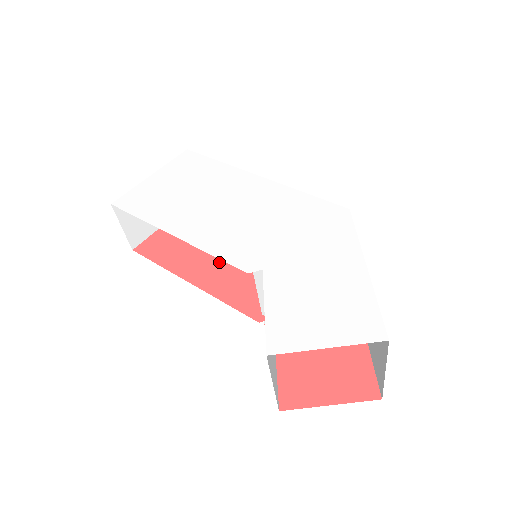
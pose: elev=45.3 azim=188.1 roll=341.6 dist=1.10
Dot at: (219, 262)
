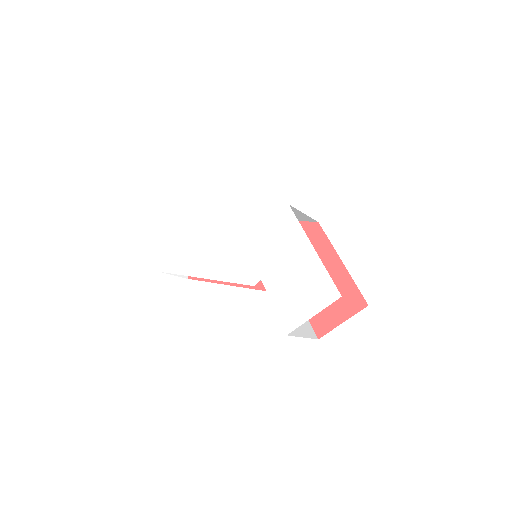
Dot at: occluded
